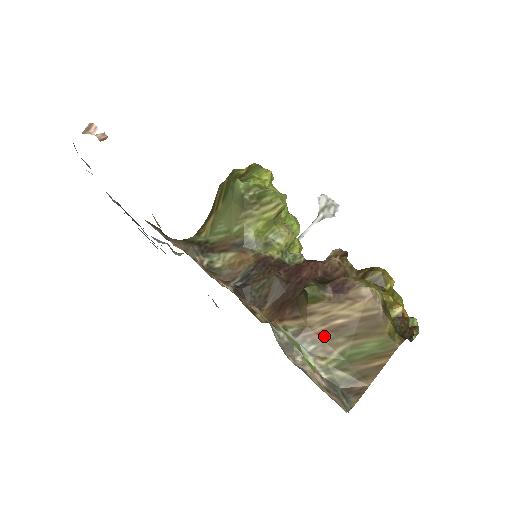
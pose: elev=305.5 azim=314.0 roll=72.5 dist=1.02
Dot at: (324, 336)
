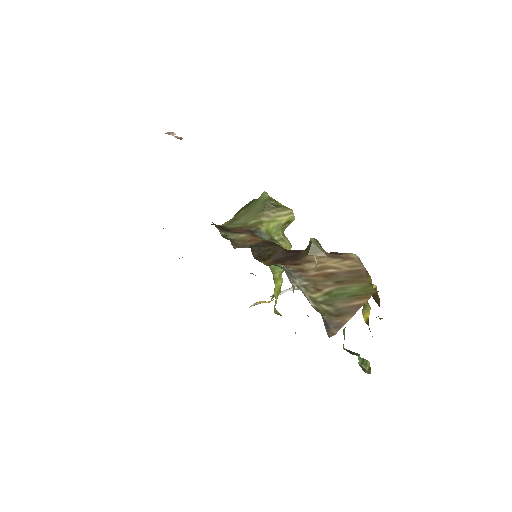
Dot at: (316, 278)
